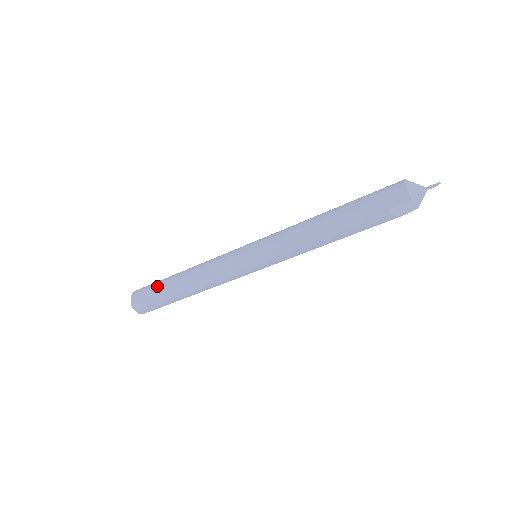
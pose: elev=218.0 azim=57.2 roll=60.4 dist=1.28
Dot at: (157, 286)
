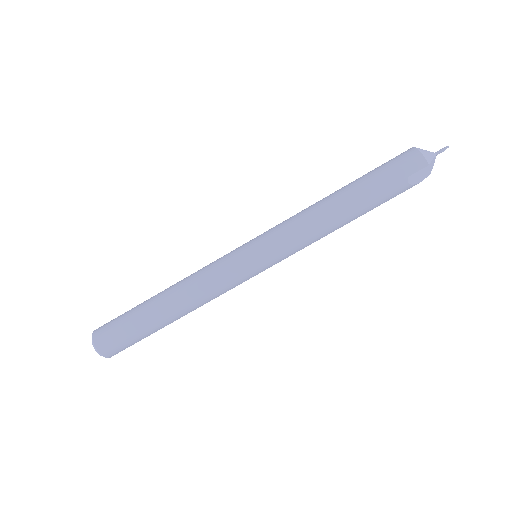
Dot at: (130, 316)
